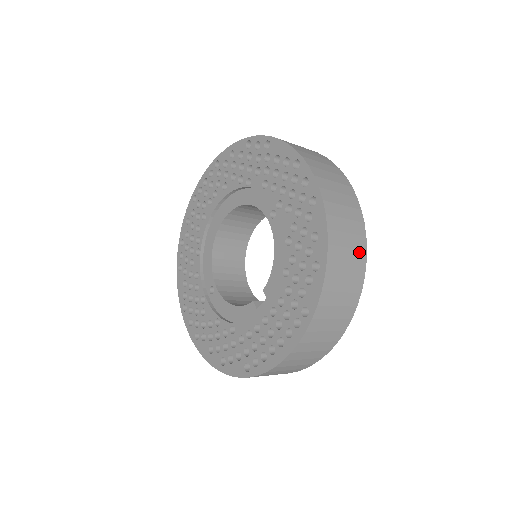
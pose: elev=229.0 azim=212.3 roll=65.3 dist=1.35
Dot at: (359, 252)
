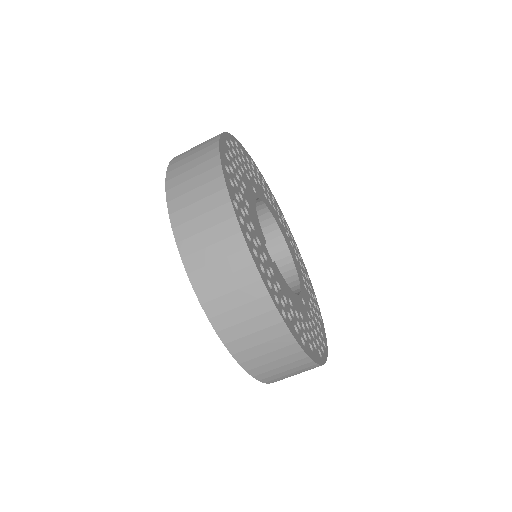
Dot at: (208, 154)
